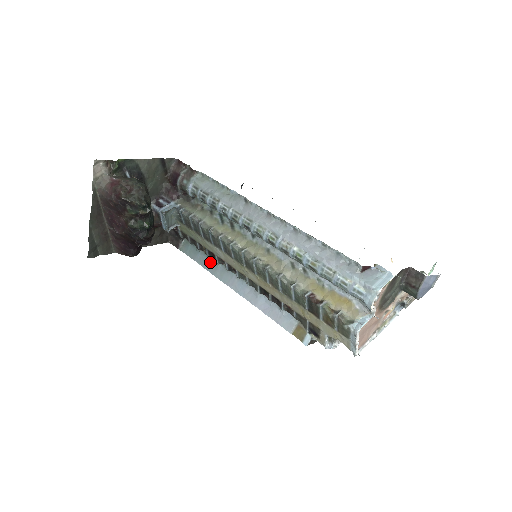
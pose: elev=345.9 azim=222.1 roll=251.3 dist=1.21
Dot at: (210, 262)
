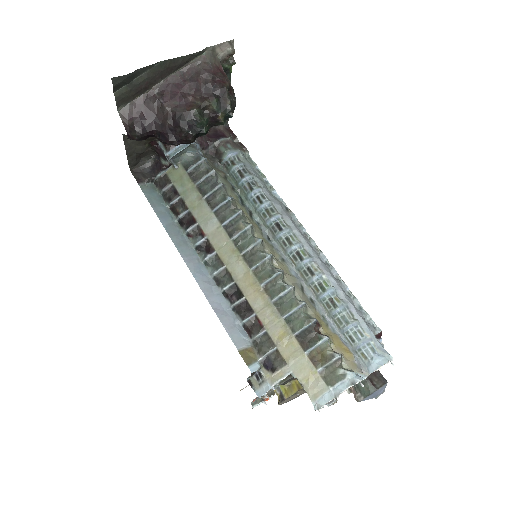
Dot at: (173, 224)
